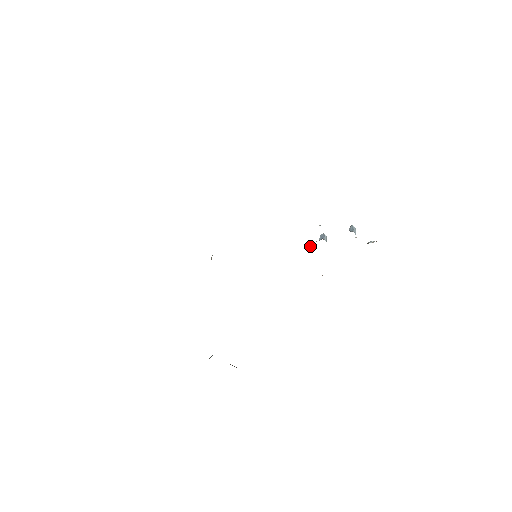
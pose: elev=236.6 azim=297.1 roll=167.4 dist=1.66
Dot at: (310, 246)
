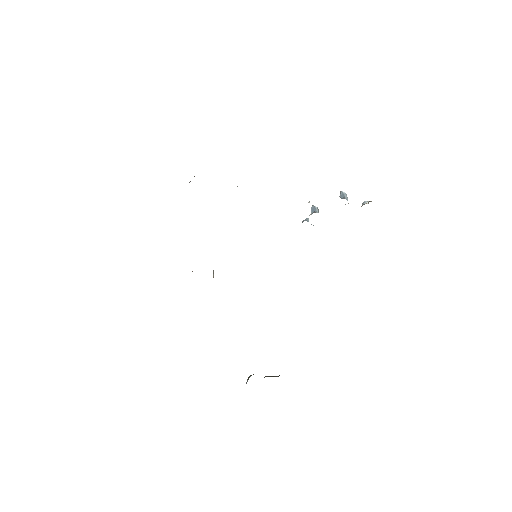
Dot at: (303, 220)
